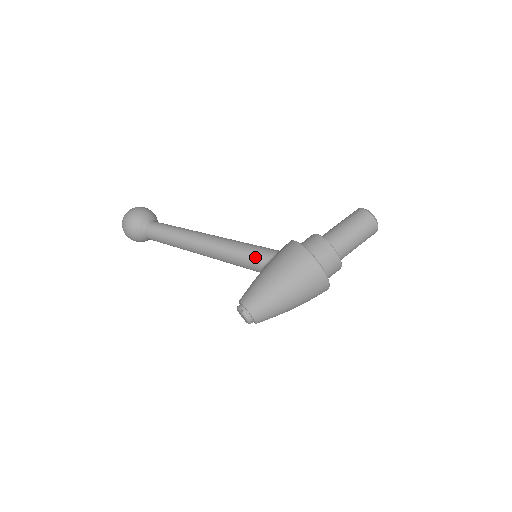
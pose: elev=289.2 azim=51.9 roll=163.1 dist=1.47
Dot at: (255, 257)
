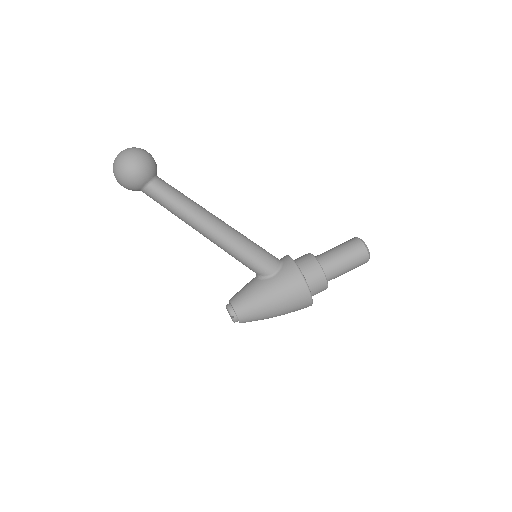
Dot at: (258, 268)
